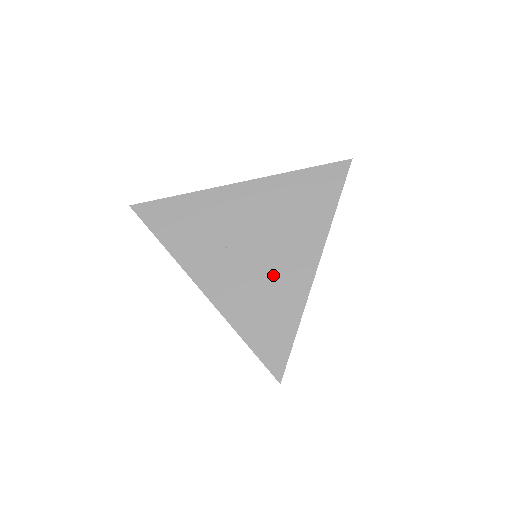
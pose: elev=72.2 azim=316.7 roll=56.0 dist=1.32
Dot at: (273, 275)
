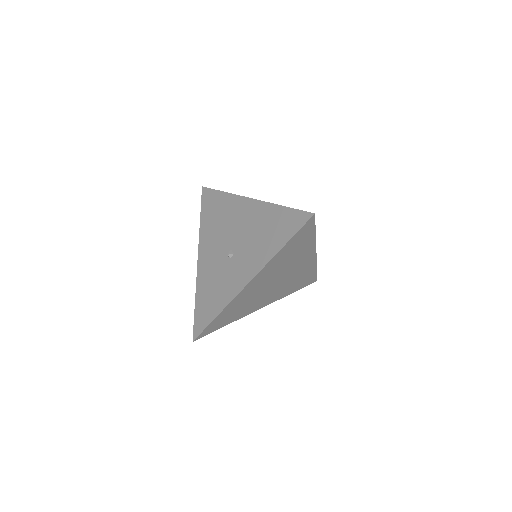
Dot at: (295, 275)
